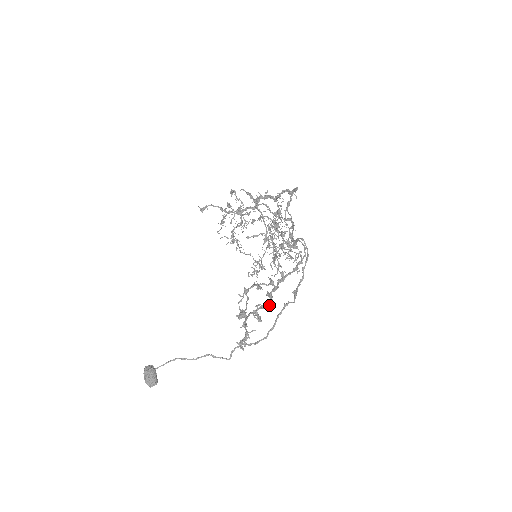
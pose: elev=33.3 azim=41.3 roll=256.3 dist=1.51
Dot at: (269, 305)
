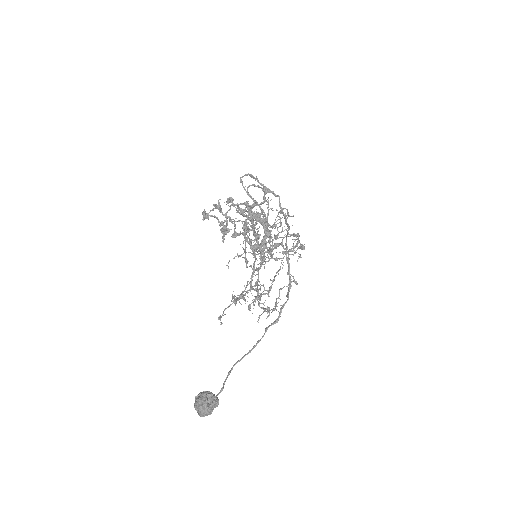
Dot at: (259, 219)
